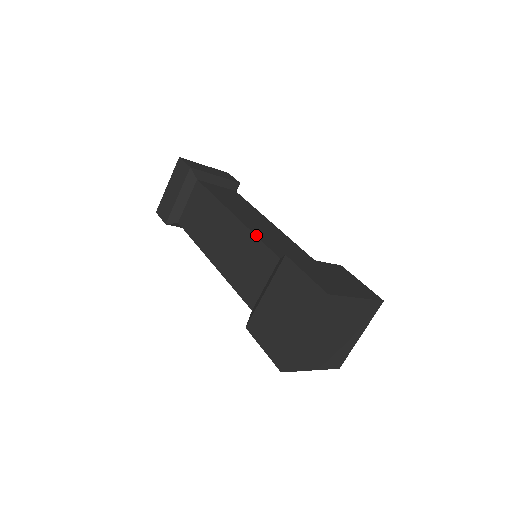
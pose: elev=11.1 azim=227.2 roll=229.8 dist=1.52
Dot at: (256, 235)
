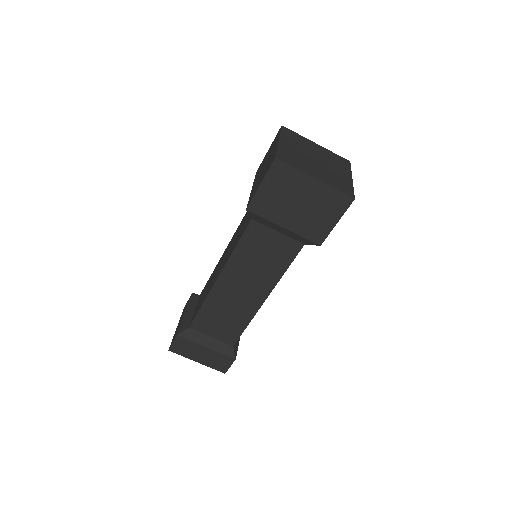
Dot at: occluded
